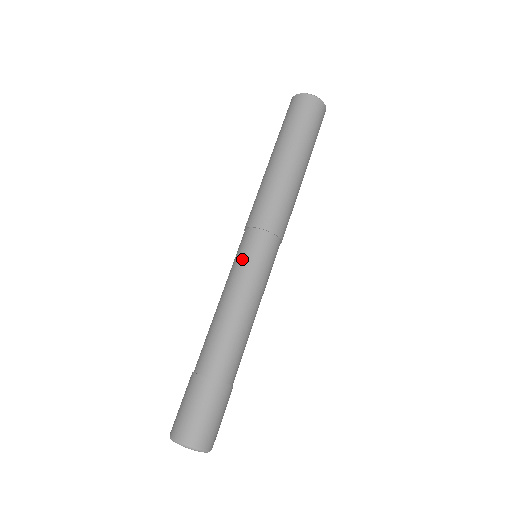
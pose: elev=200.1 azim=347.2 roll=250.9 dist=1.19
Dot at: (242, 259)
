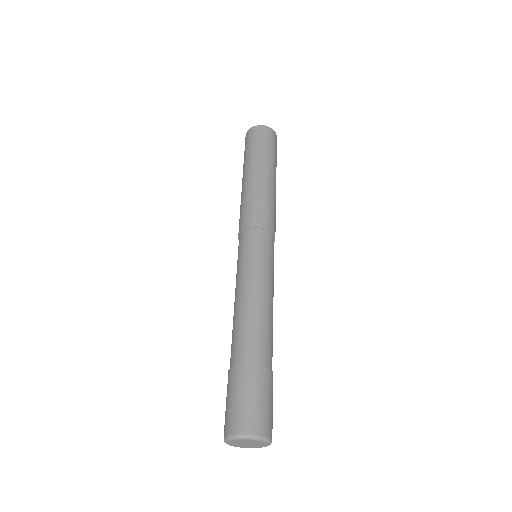
Dot at: (237, 264)
